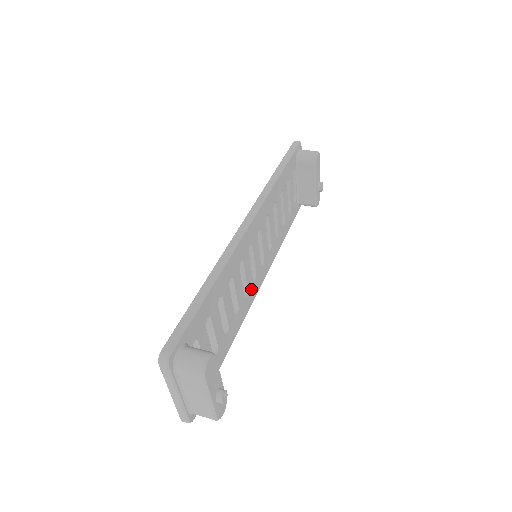
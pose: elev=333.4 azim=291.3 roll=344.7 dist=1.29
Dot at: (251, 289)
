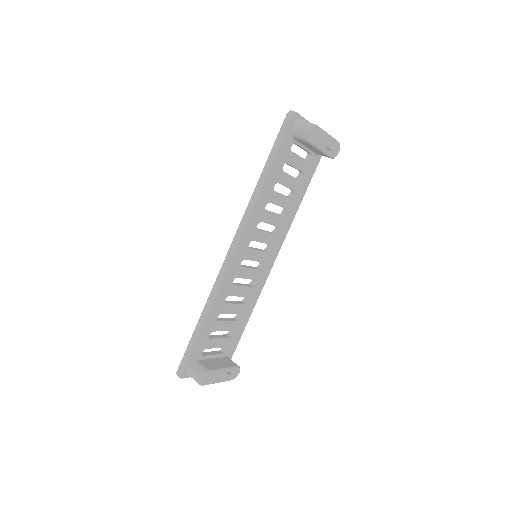
Dot at: (261, 274)
